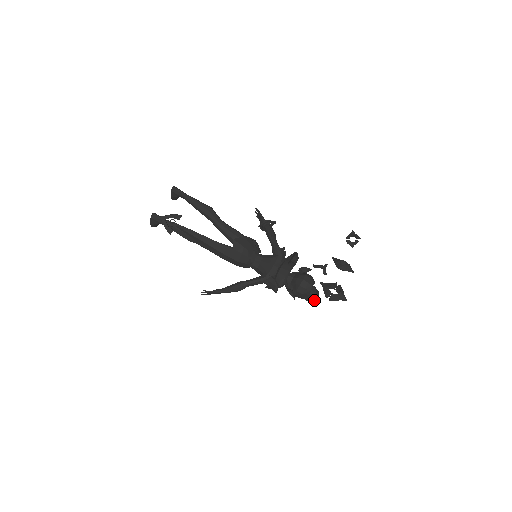
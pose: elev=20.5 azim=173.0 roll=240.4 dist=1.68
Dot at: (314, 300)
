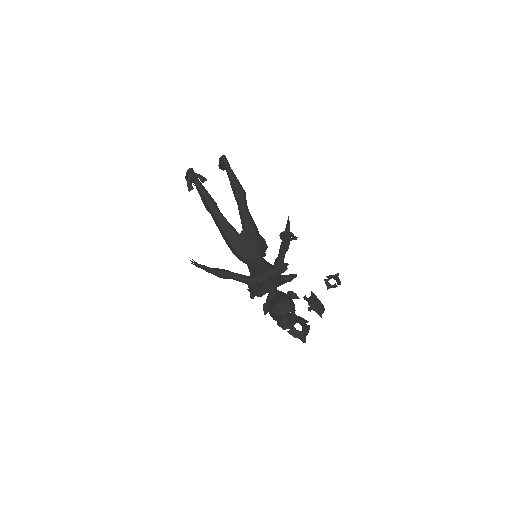
Dot at: (285, 329)
